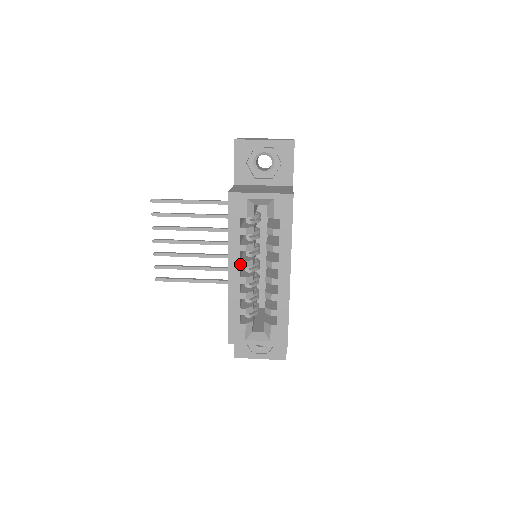
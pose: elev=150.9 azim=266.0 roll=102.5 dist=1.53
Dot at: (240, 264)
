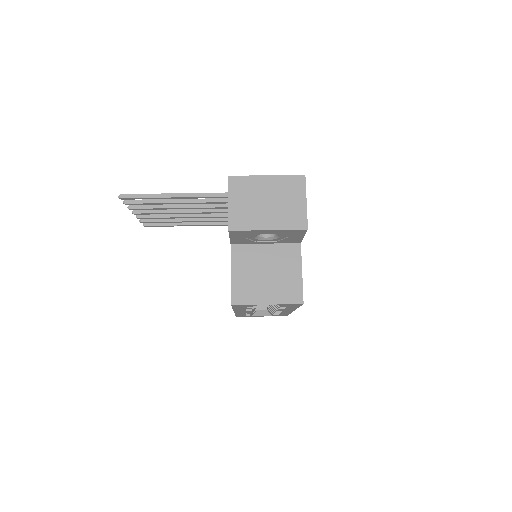
Dot at: (246, 311)
